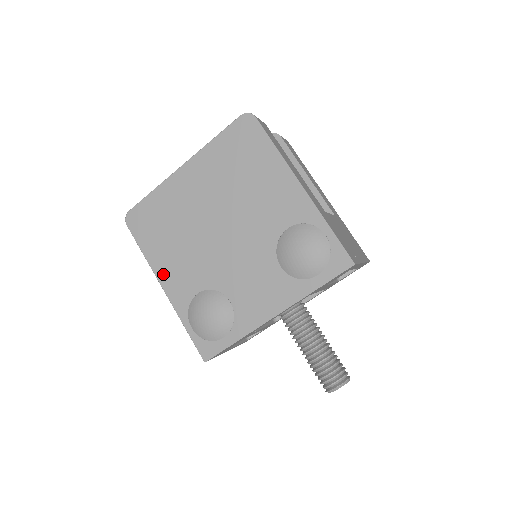
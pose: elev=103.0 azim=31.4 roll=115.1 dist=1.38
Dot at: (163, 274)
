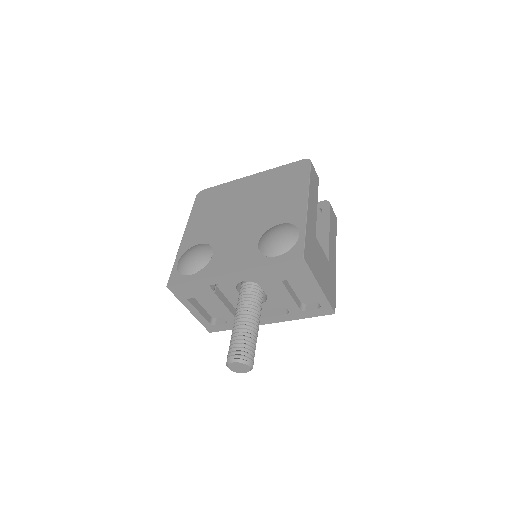
Dot at: (191, 227)
